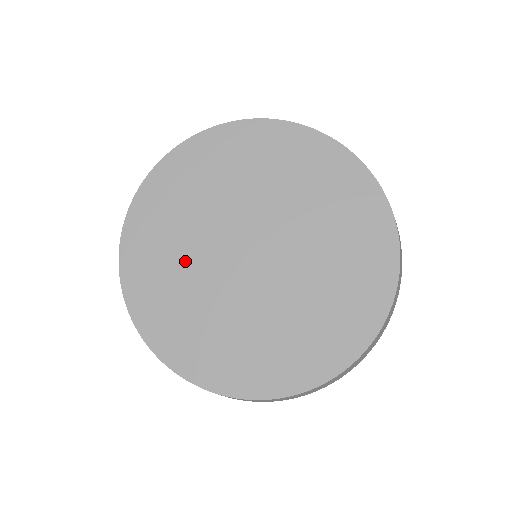
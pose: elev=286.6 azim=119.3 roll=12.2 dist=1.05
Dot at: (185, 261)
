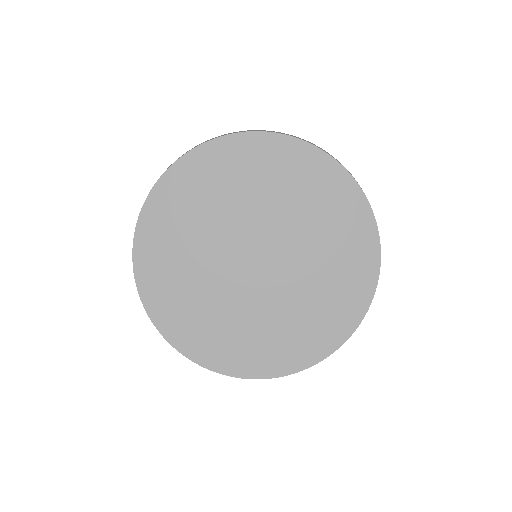
Dot at: (194, 265)
